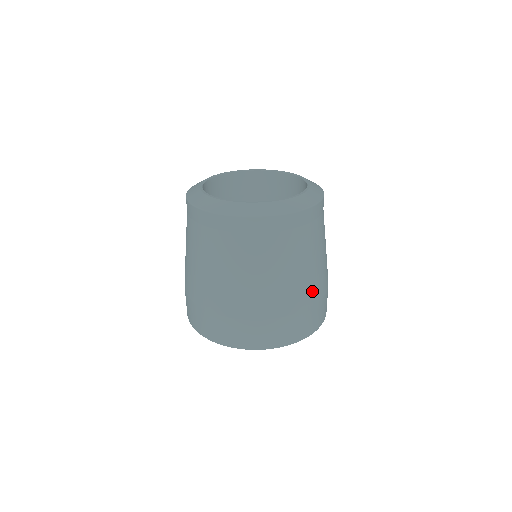
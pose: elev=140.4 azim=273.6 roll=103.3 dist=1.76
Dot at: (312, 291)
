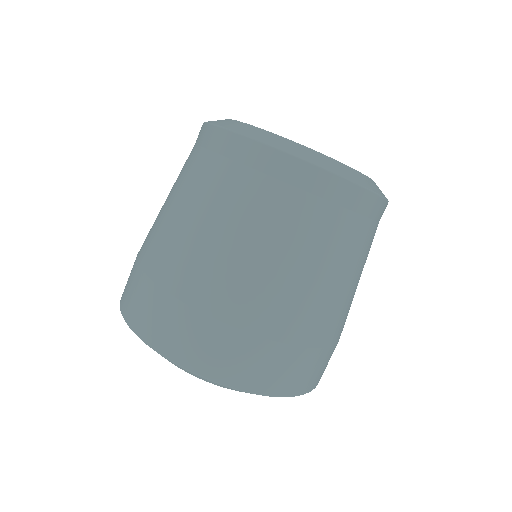
Dot at: (294, 318)
